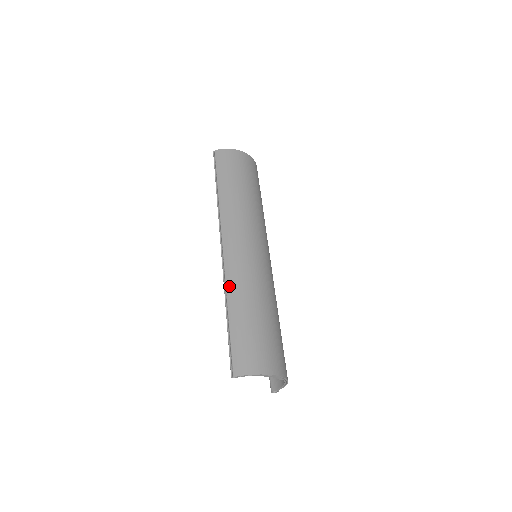
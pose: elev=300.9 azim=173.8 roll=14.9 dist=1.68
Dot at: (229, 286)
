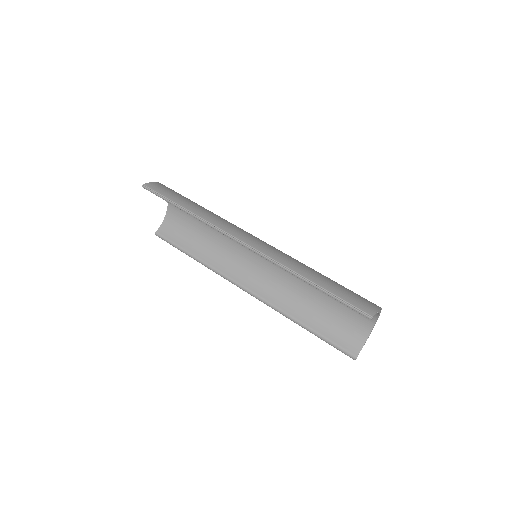
Dot at: (287, 264)
